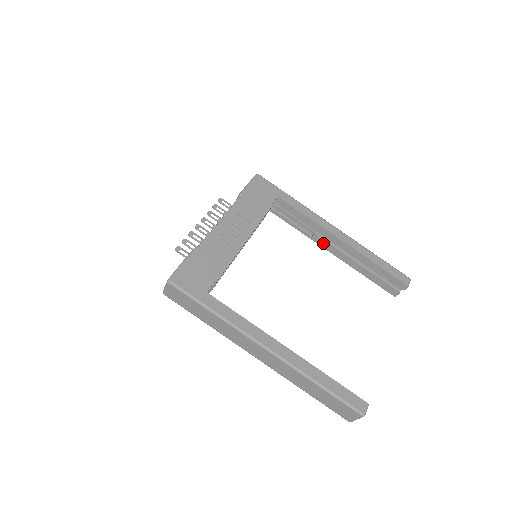
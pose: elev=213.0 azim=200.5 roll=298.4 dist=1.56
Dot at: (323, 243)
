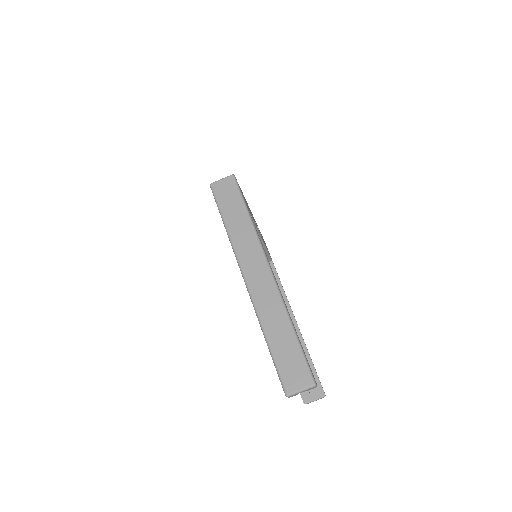
Dot at: occluded
